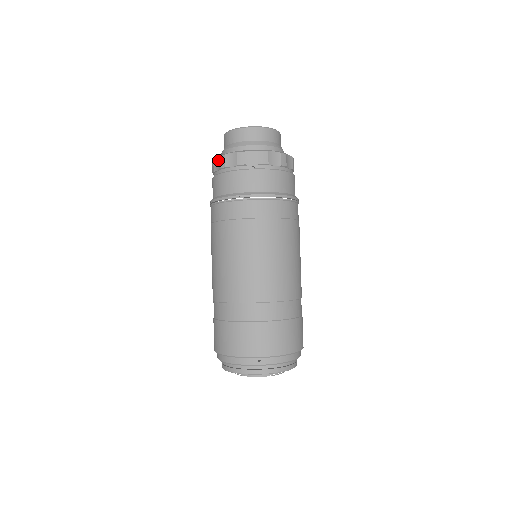
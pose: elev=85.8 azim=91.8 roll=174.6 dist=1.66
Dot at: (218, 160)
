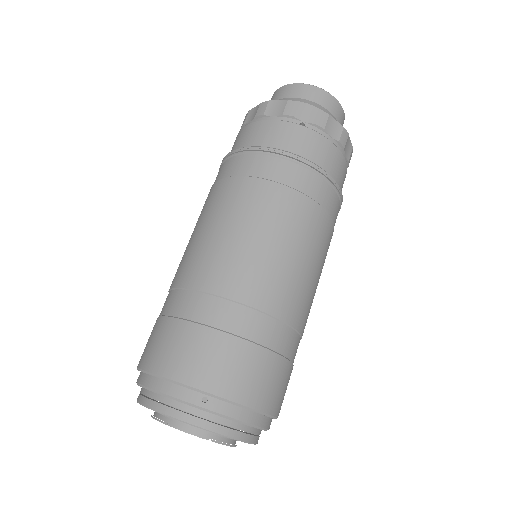
Dot at: (256, 108)
